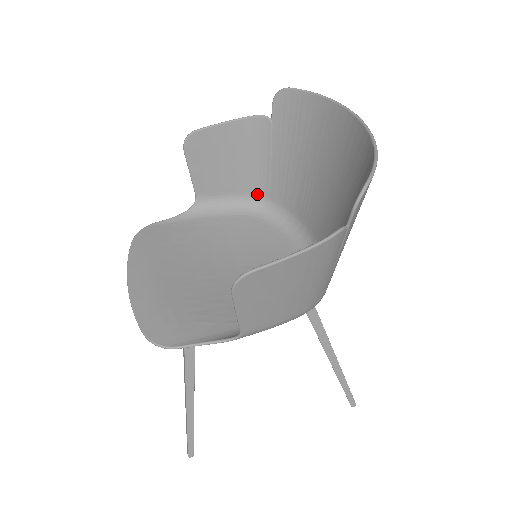
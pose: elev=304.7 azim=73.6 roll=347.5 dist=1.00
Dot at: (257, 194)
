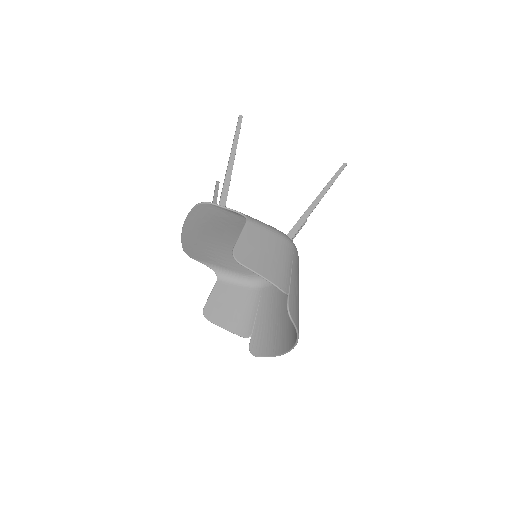
Dot at: (287, 242)
